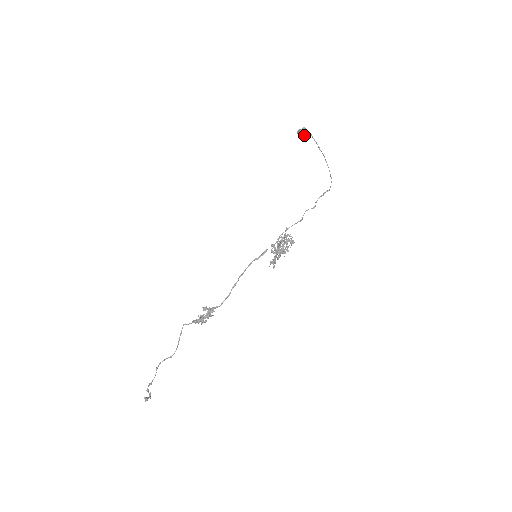
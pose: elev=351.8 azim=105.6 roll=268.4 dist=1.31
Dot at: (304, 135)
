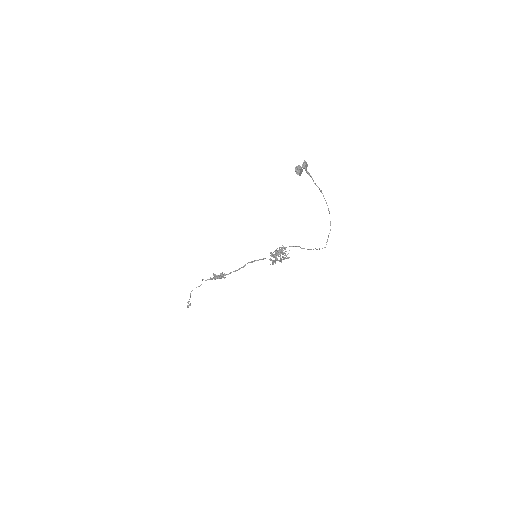
Dot at: (304, 167)
